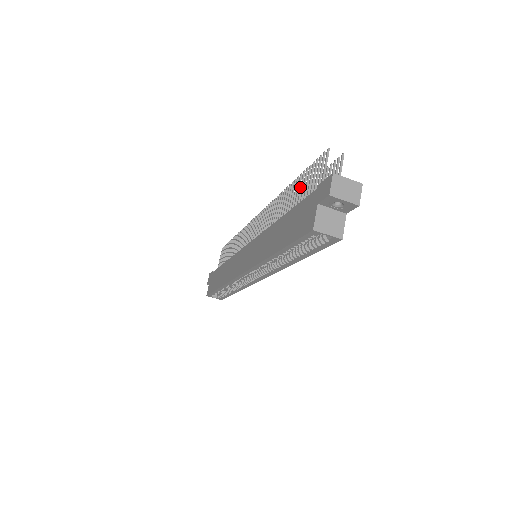
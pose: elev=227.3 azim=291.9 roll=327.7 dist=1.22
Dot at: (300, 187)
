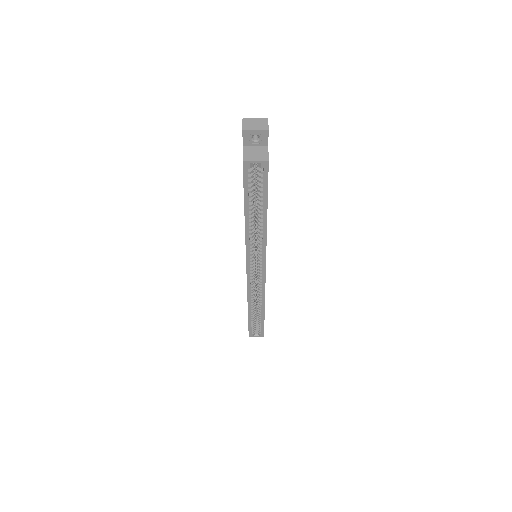
Dot at: occluded
